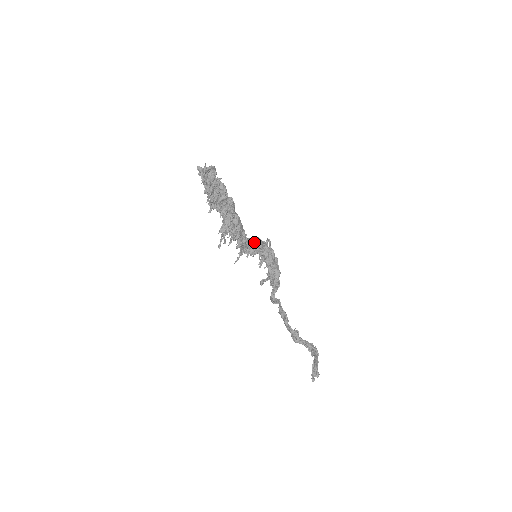
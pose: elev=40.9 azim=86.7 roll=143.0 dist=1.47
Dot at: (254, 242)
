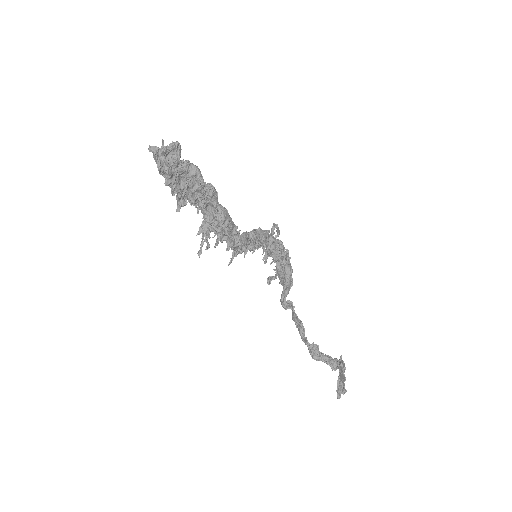
Dot at: (253, 236)
